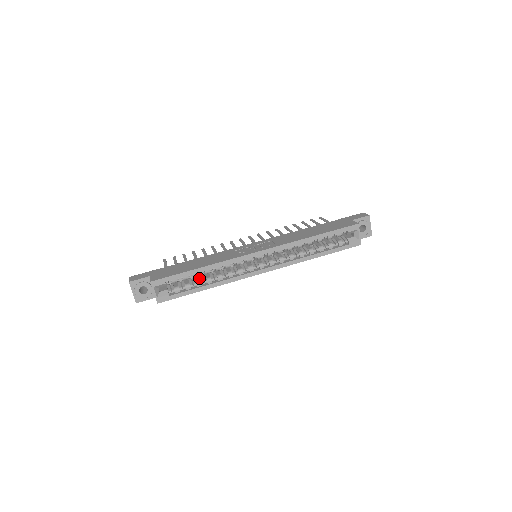
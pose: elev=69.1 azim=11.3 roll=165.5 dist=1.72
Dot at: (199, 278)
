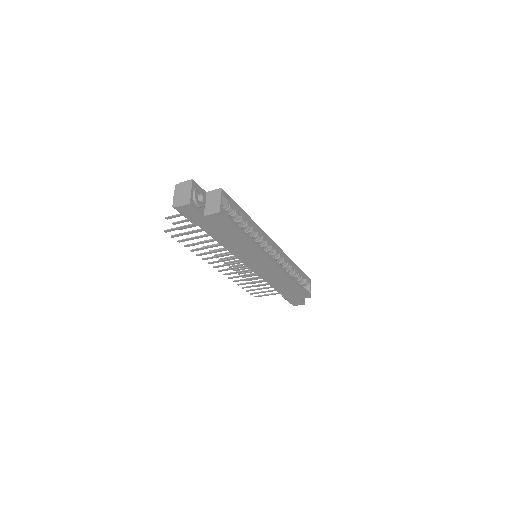
Dot at: occluded
